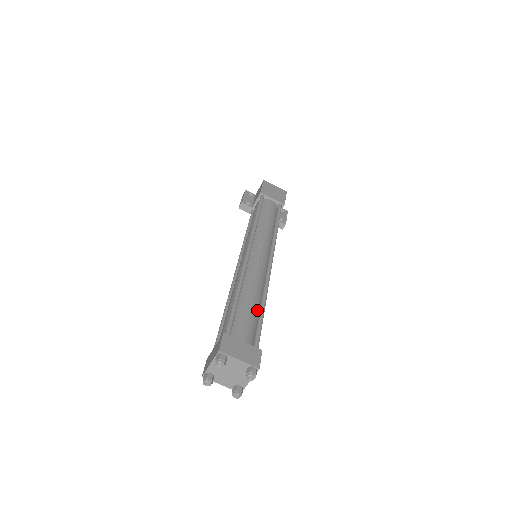
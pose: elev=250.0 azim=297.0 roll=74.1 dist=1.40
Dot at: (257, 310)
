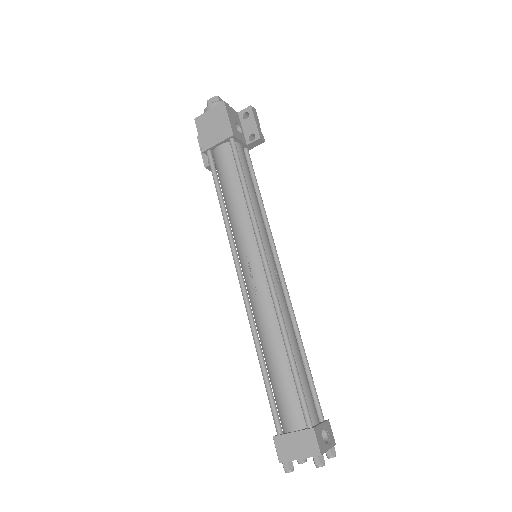
Dot at: (288, 363)
